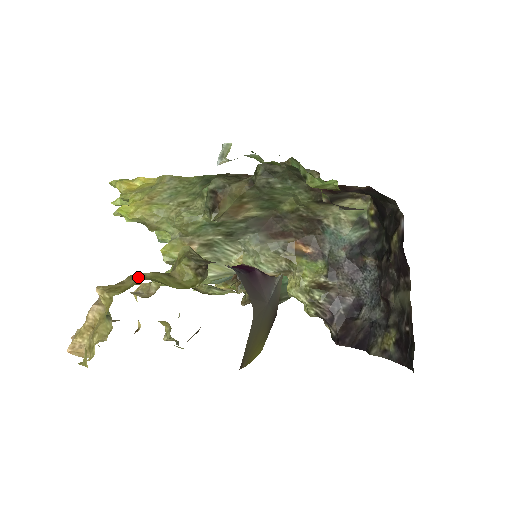
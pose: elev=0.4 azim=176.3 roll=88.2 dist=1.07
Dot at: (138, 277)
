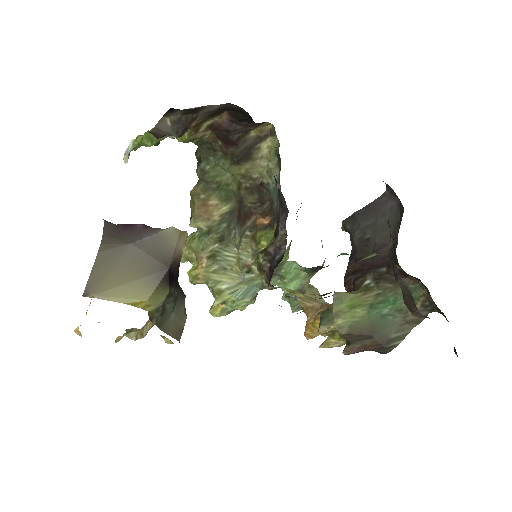
Dot at: occluded
